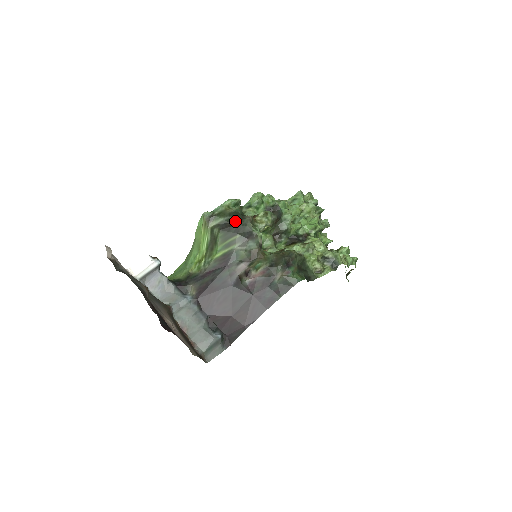
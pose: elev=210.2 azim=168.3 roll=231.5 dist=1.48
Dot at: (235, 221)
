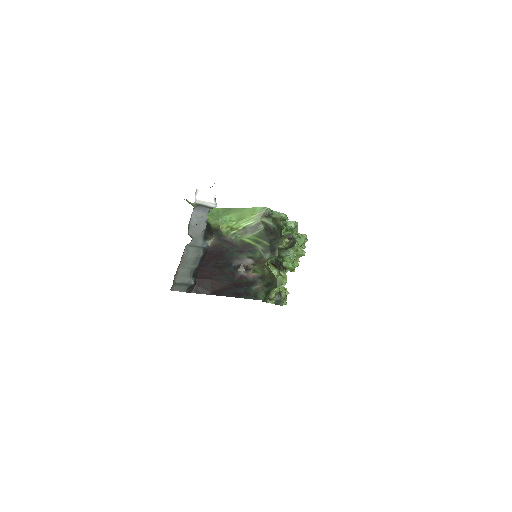
Dot at: (276, 234)
